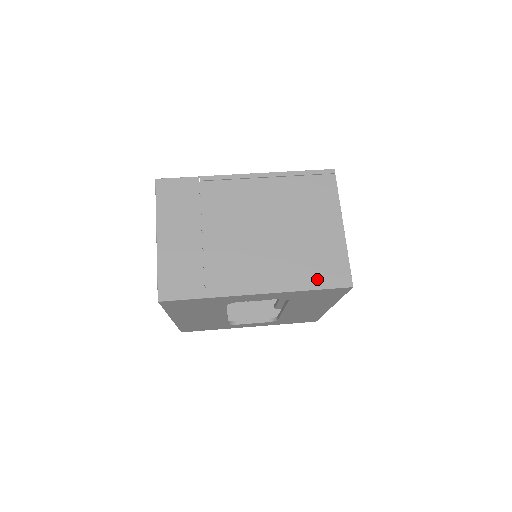
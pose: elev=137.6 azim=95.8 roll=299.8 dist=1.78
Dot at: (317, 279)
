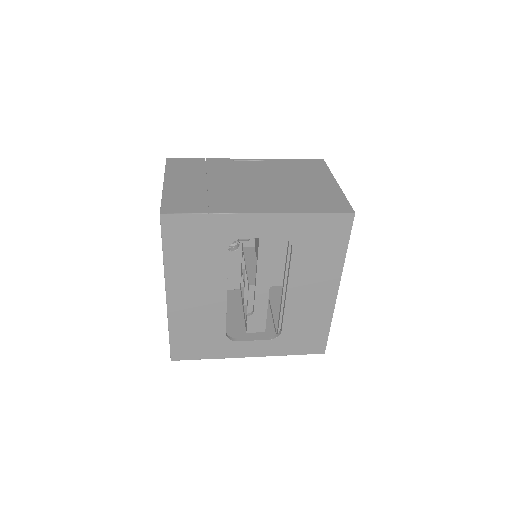
Dot at: (319, 207)
